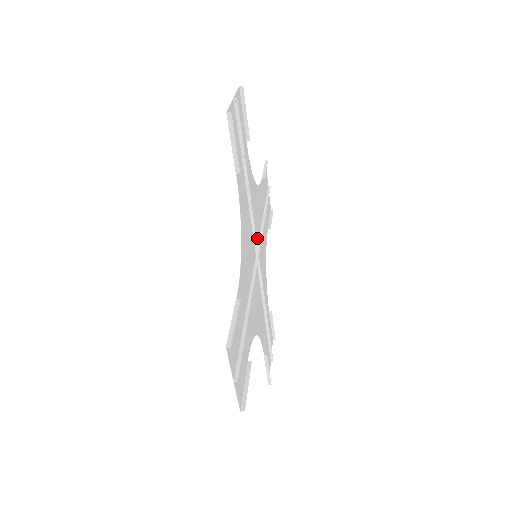
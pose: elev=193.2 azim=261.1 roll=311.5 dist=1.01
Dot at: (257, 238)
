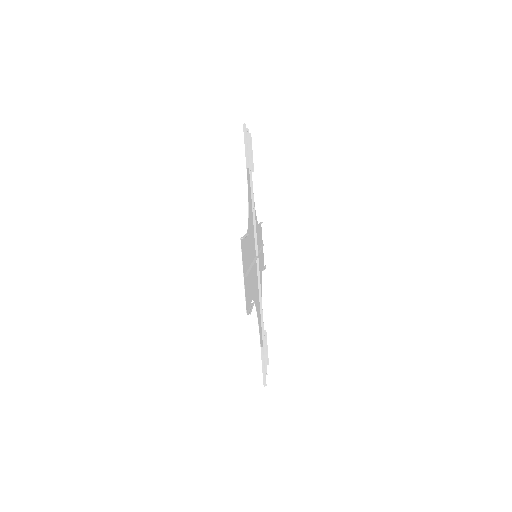
Dot at: occluded
